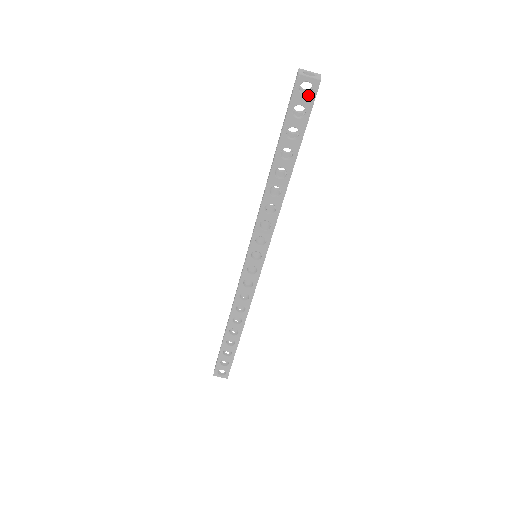
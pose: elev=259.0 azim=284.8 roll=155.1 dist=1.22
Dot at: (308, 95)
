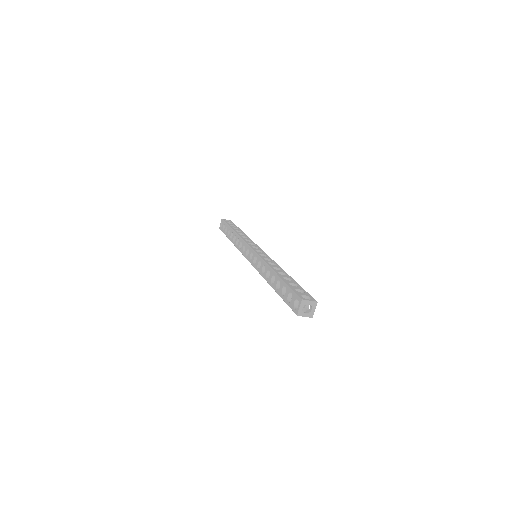
Dot at: occluded
